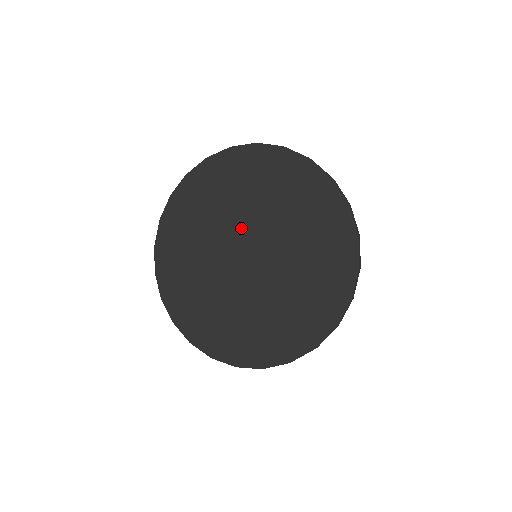
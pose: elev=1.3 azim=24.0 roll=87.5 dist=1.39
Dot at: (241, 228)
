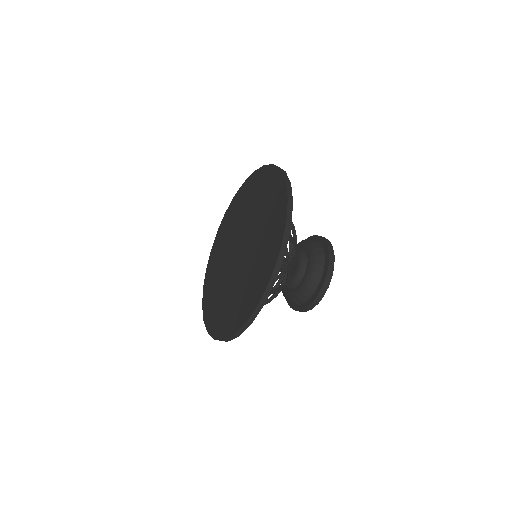
Dot at: (235, 241)
